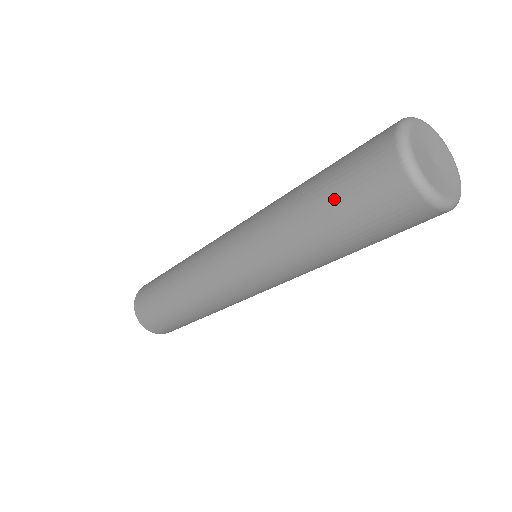
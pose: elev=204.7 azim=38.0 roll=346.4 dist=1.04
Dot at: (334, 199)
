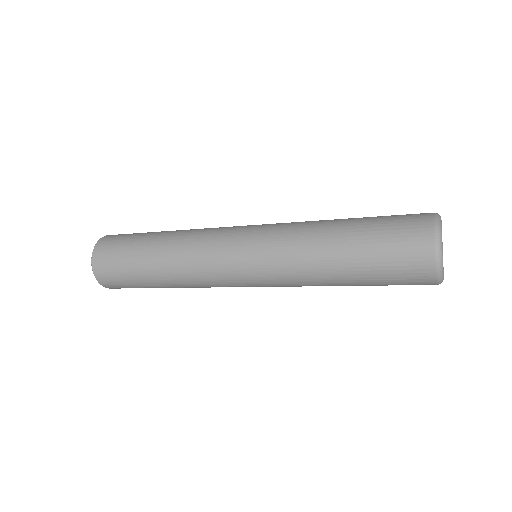
Dot at: (372, 261)
